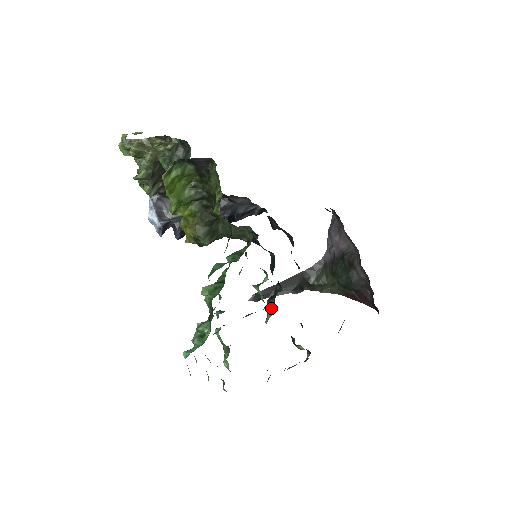
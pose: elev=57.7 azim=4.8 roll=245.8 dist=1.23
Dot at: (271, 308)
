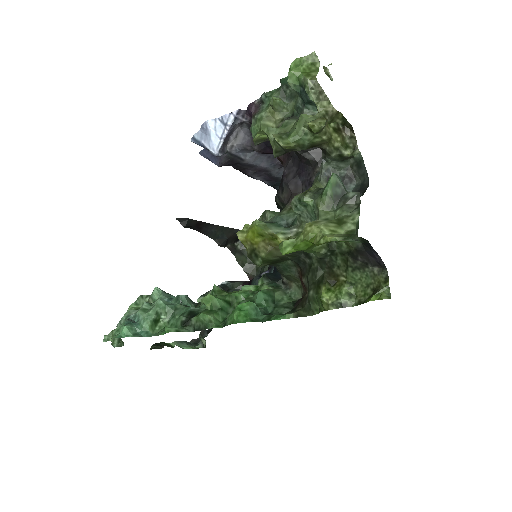
Dot at: occluded
